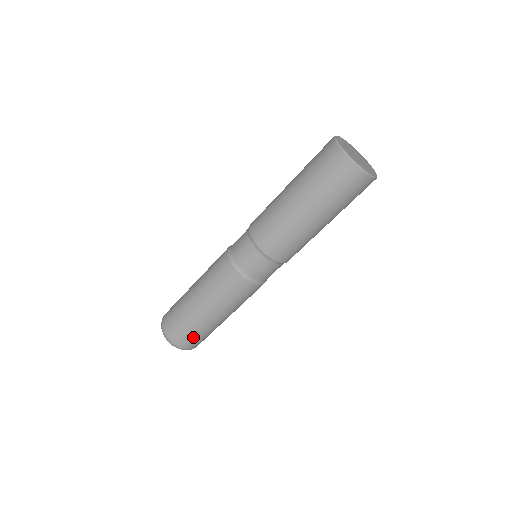
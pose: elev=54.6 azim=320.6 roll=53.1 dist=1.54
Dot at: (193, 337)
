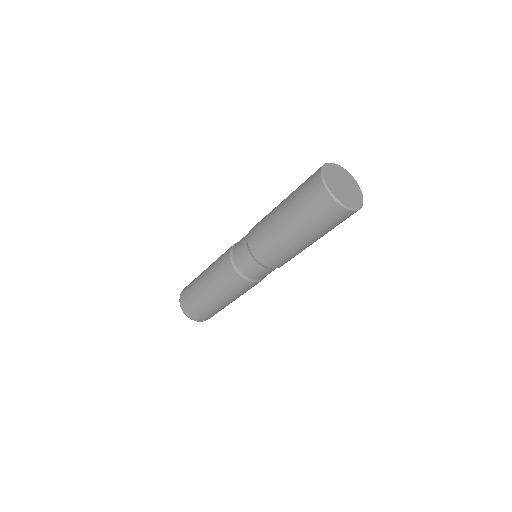
Dot at: occluded
